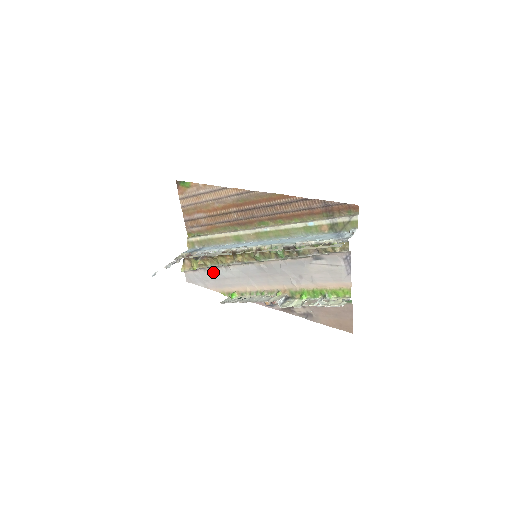
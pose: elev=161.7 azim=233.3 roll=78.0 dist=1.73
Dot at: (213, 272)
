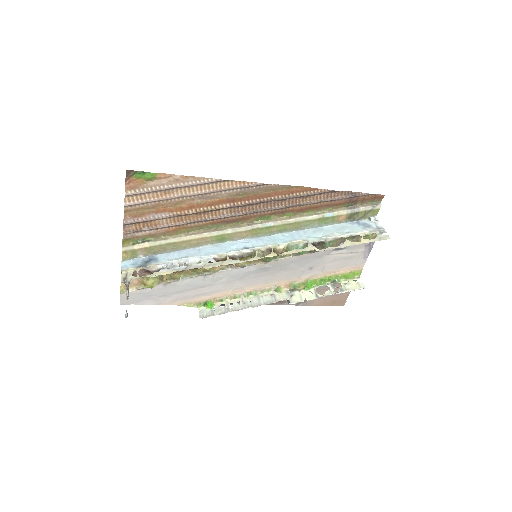
Dot at: (180, 284)
